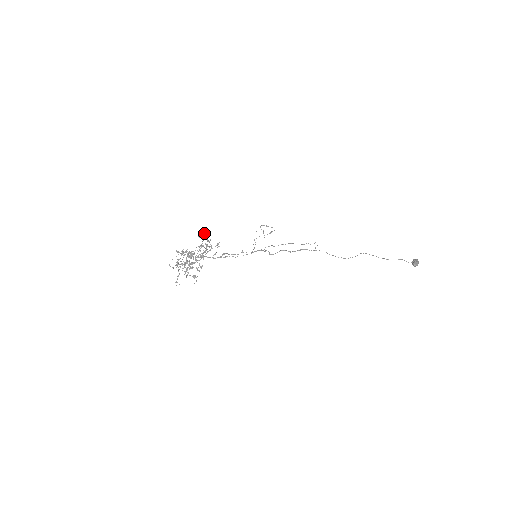
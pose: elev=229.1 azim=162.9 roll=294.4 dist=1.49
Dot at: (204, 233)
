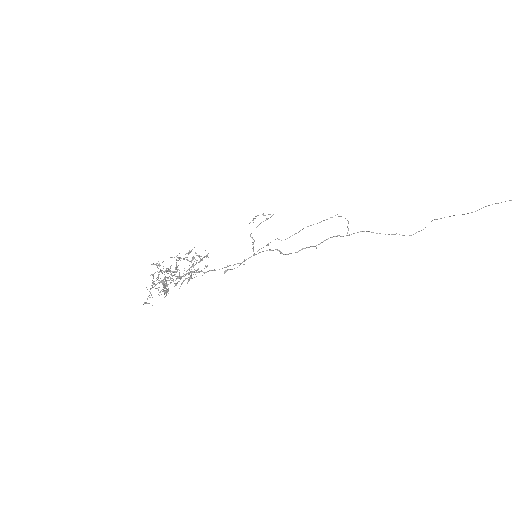
Dot at: occluded
